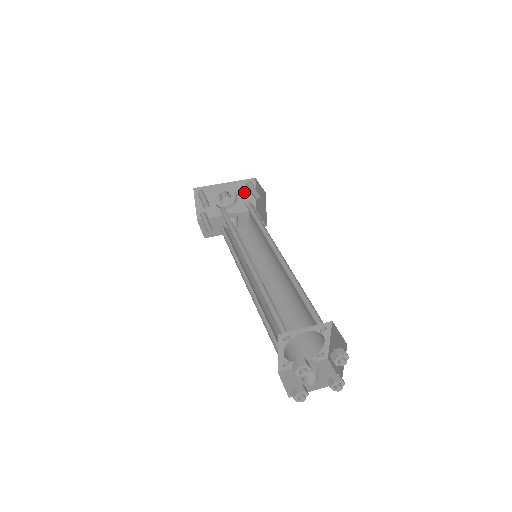
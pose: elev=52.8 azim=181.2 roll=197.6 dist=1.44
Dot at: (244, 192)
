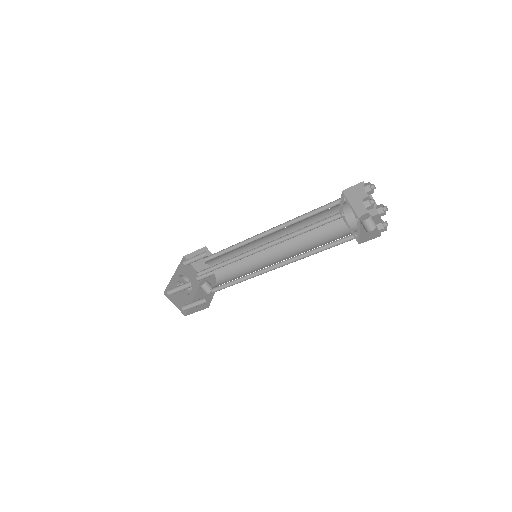
Dot at: (187, 272)
